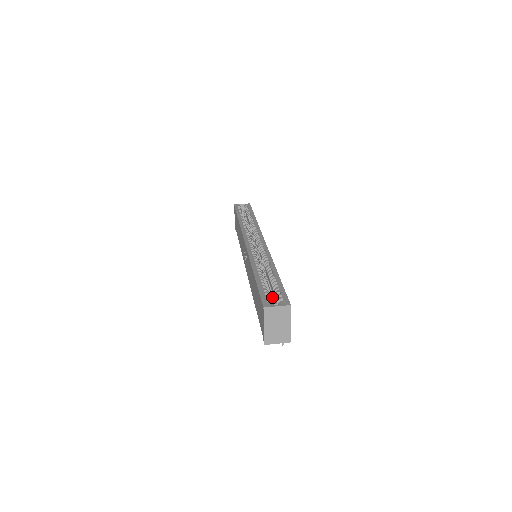
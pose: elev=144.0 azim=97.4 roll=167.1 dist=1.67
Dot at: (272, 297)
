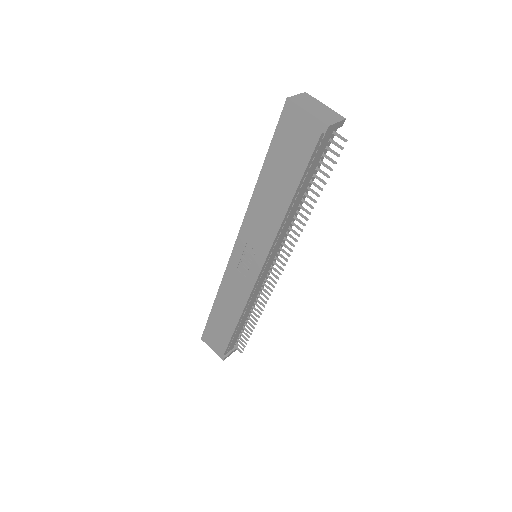
Dot at: occluded
